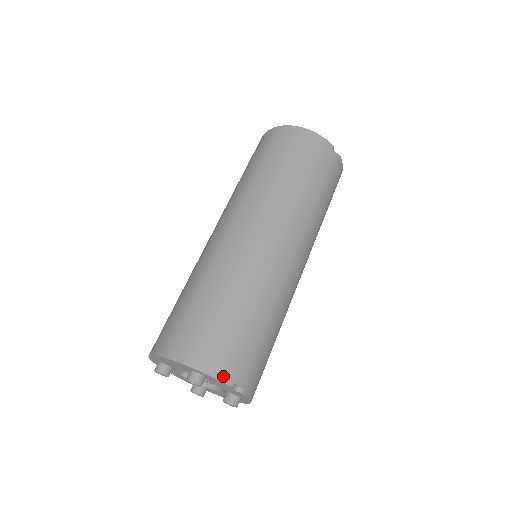
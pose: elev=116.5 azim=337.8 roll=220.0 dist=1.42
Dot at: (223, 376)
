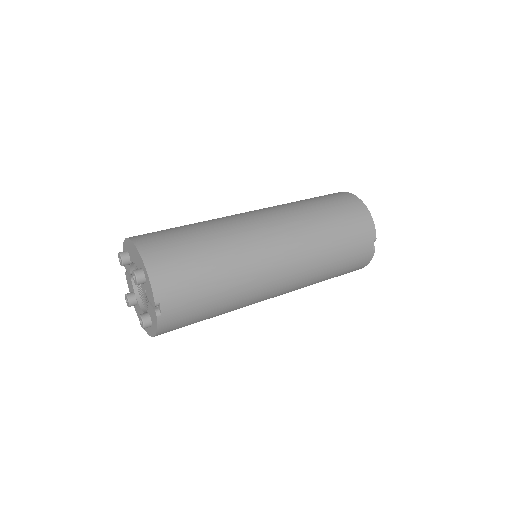
Dot at: (157, 290)
